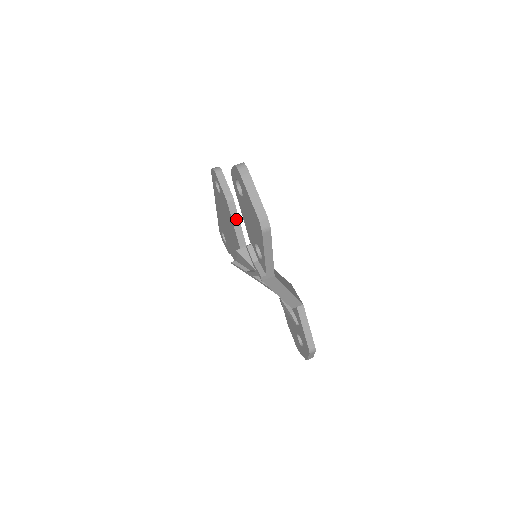
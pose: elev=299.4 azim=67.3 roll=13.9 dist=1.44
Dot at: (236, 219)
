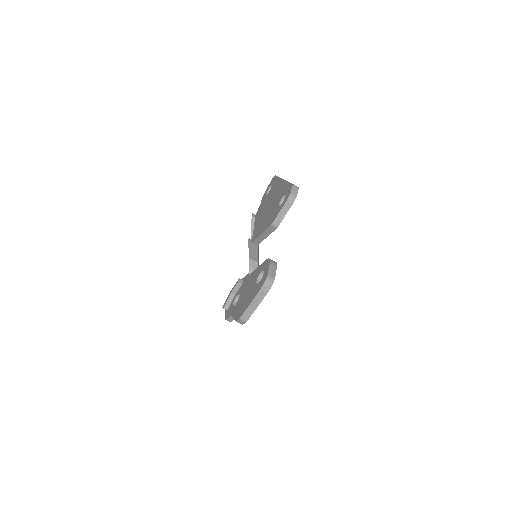
Dot at: (266, 234)
